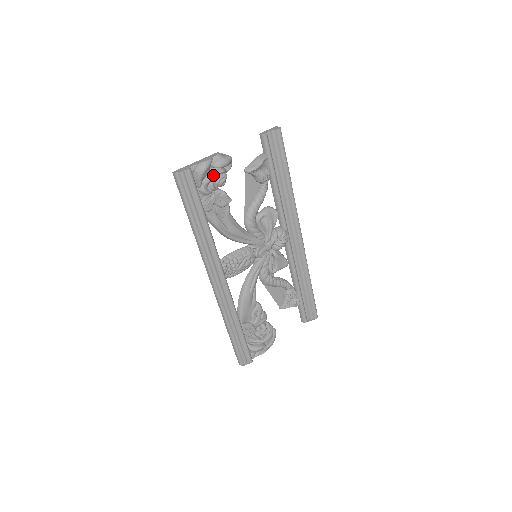
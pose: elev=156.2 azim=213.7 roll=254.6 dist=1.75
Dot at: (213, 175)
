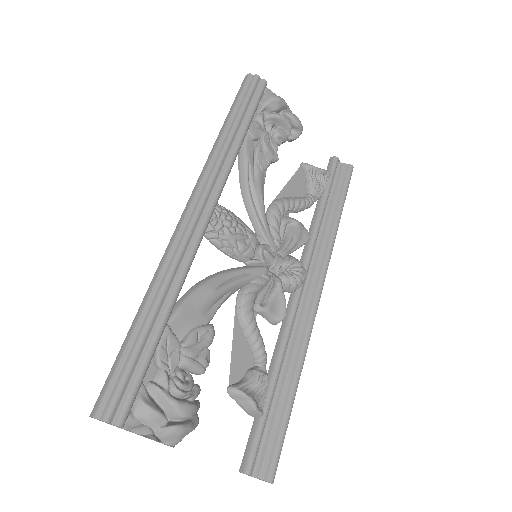
Dot at: (280, 115)
